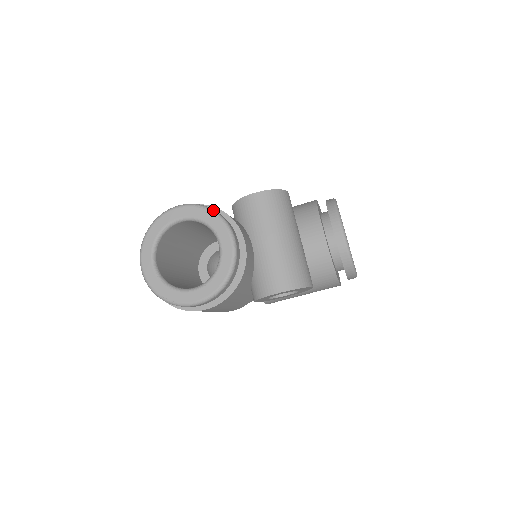
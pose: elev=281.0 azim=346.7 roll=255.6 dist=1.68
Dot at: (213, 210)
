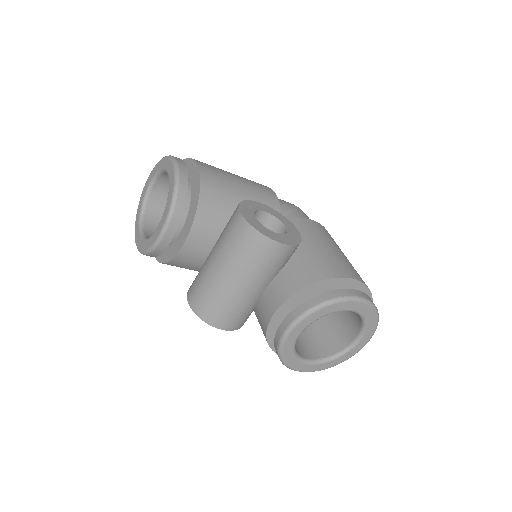
Dot at: (175, 195)
